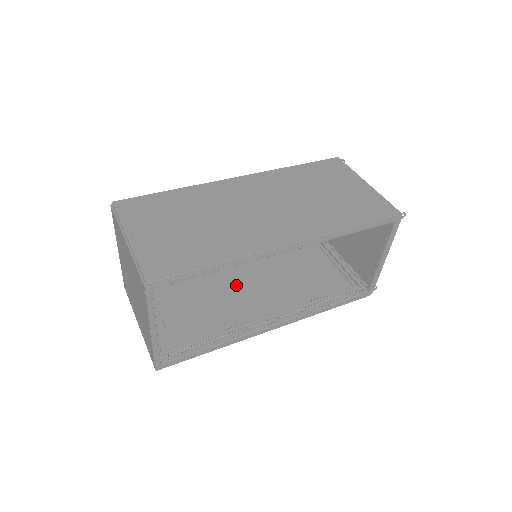
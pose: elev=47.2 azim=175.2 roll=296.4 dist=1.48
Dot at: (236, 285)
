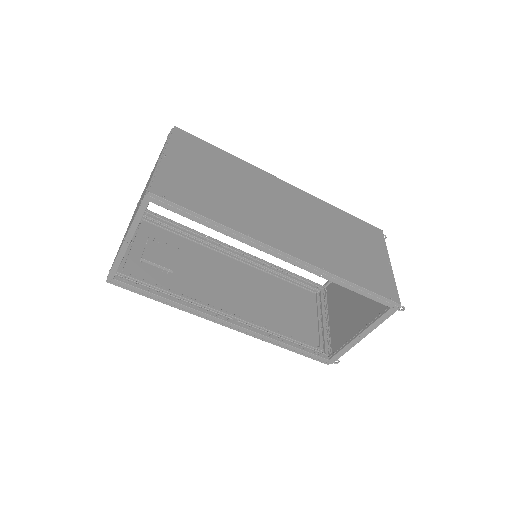
Dot at: (224, 273)
